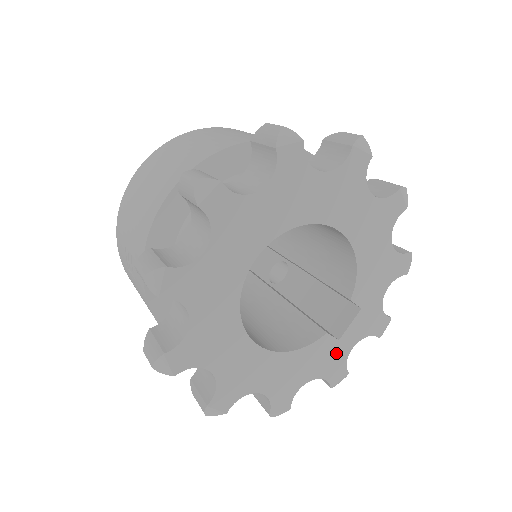
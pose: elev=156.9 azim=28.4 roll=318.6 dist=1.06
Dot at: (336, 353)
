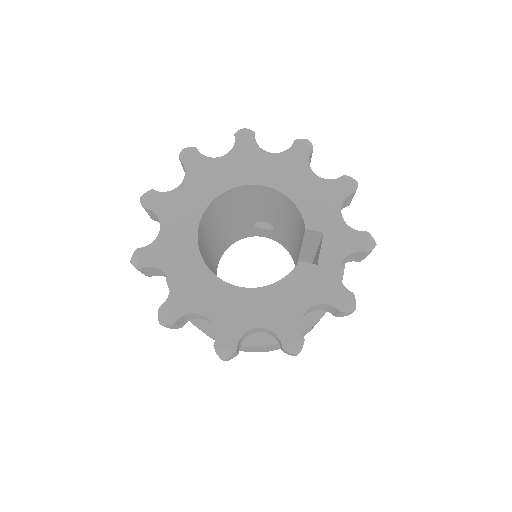
Dot at: (323, 277)
